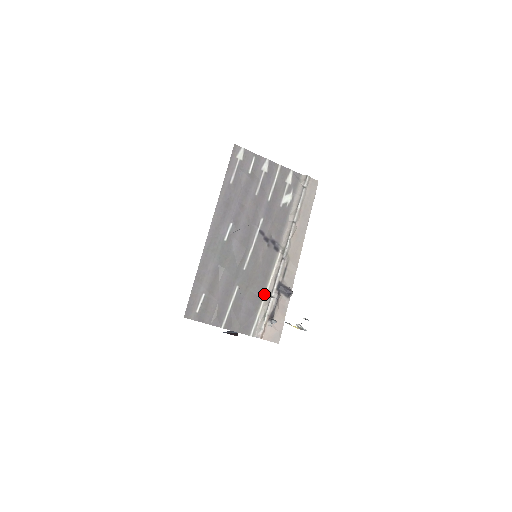
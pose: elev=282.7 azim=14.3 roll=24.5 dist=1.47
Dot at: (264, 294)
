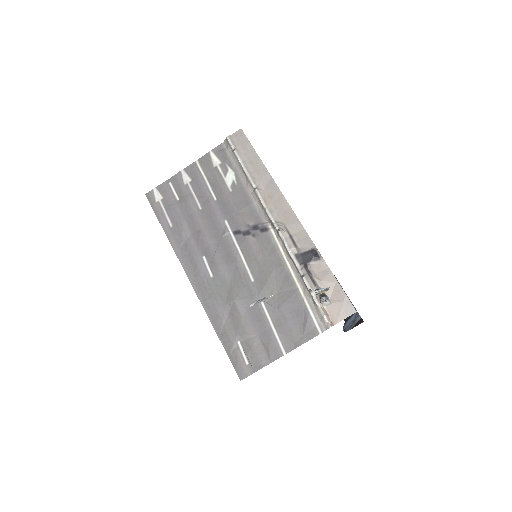
Dot at: (294, 282)
